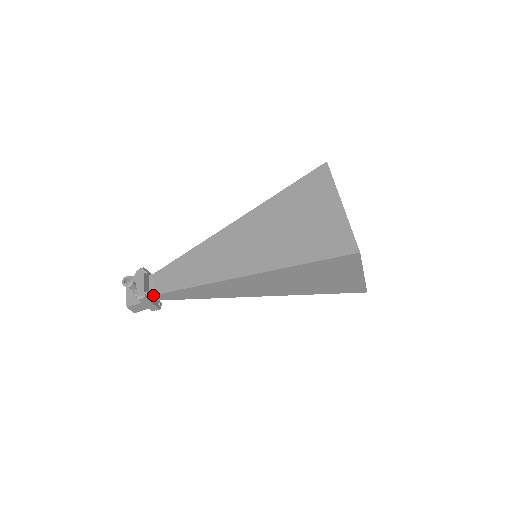
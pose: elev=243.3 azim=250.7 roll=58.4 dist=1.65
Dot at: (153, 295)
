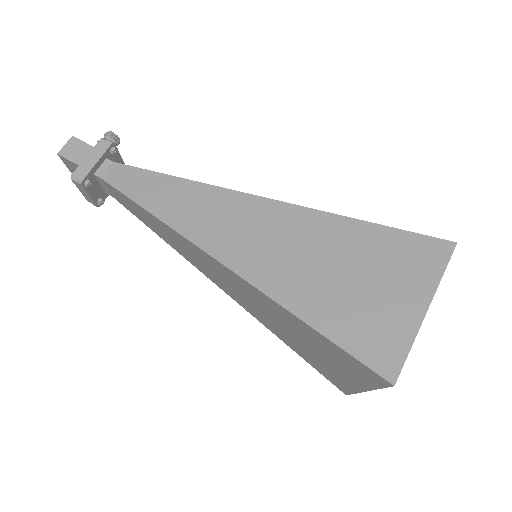
Dot at: (111, 161)
